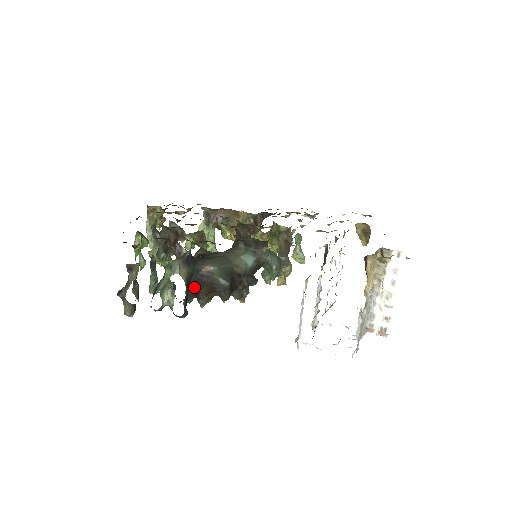
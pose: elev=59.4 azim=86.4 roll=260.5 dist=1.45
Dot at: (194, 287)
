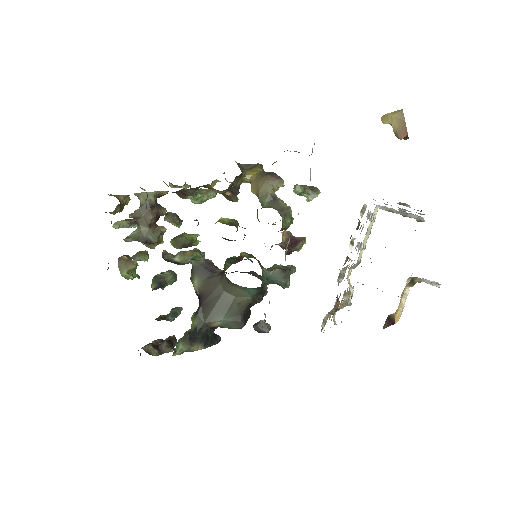
Dot at: occluded
